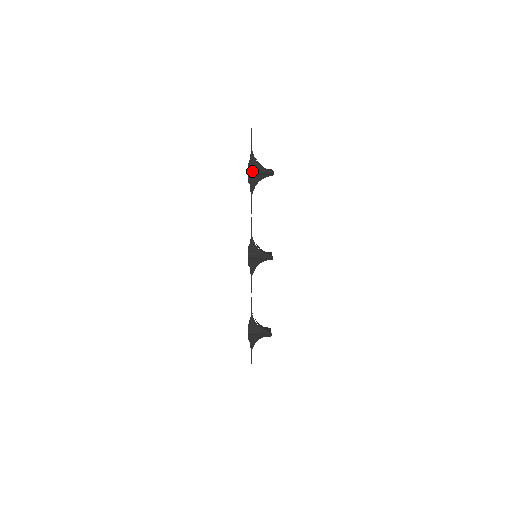
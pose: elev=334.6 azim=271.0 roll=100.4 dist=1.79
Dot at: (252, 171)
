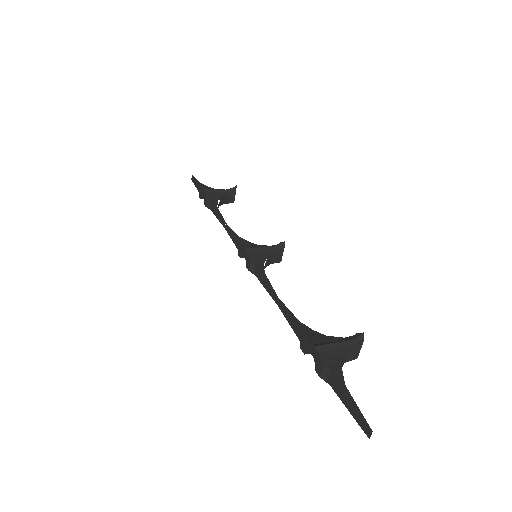
Dot at: (208, 190)
